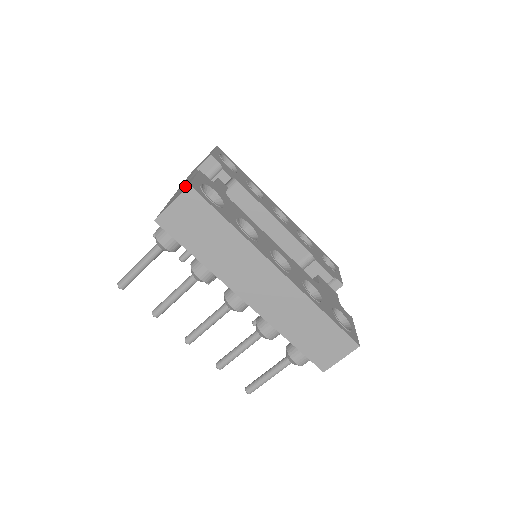
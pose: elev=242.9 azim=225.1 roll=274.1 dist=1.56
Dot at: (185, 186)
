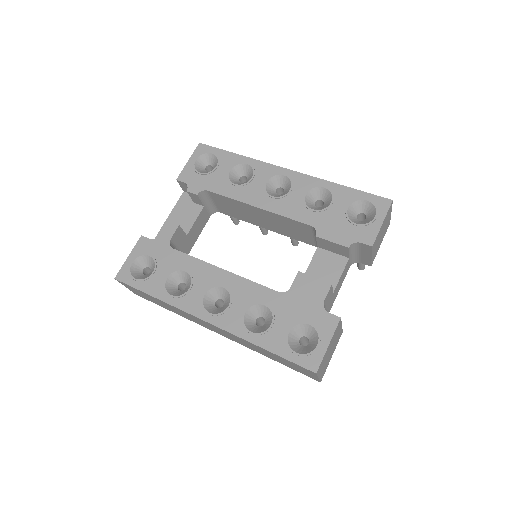
Dot at: occluded
